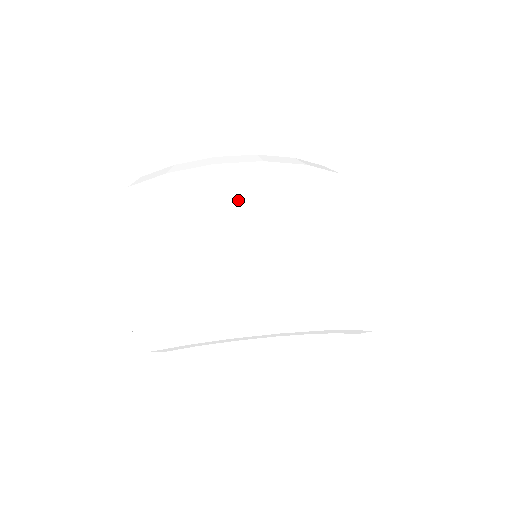
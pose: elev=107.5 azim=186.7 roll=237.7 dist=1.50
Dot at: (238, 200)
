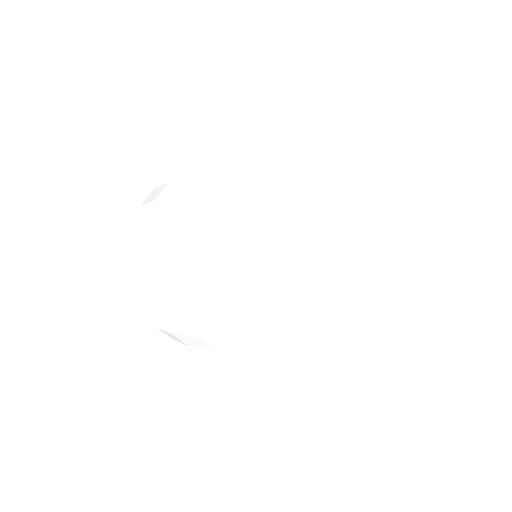
Dot at: (201, 232)
